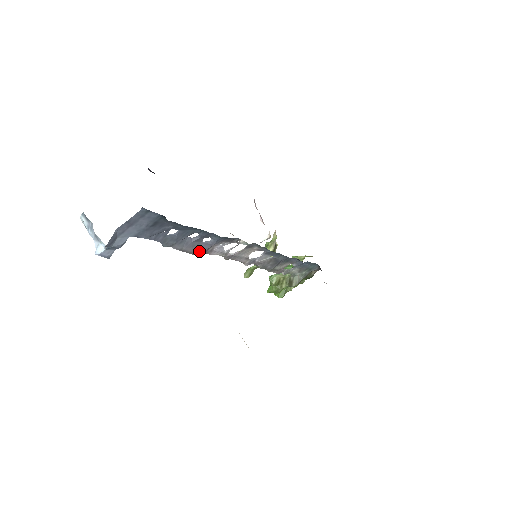
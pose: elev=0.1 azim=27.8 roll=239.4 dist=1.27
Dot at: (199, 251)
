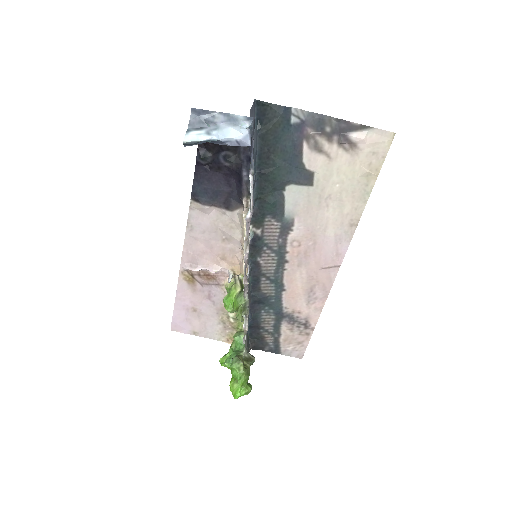
Dot at: (252, 207)
